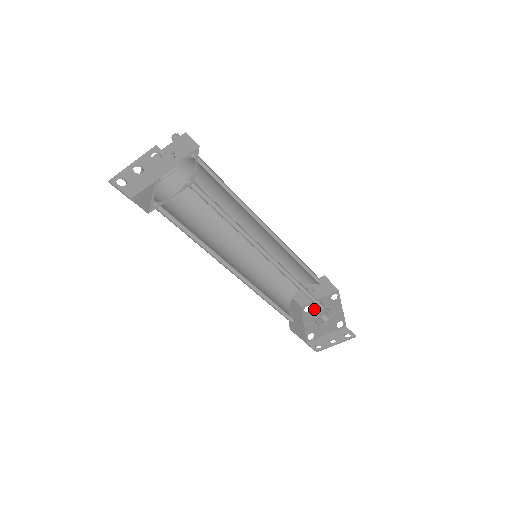
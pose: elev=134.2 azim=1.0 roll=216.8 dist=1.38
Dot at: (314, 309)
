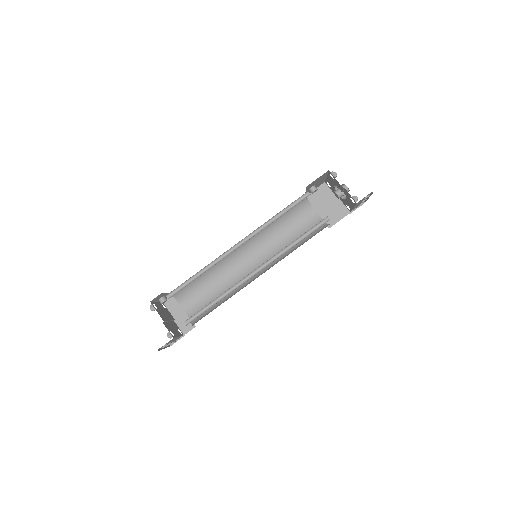
Dot at: (331, 186)
